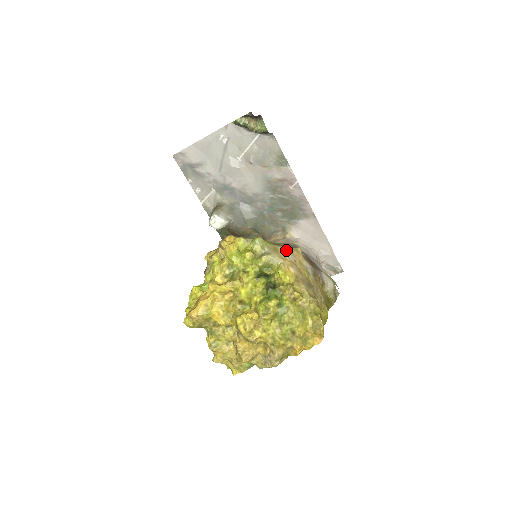
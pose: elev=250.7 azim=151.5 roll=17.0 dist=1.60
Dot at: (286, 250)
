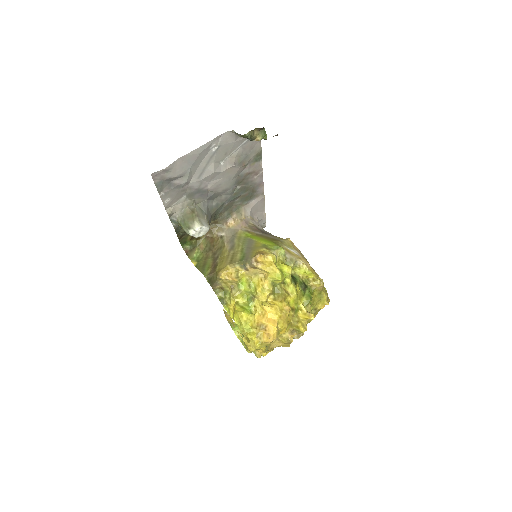
Dot at: (290, 247)
